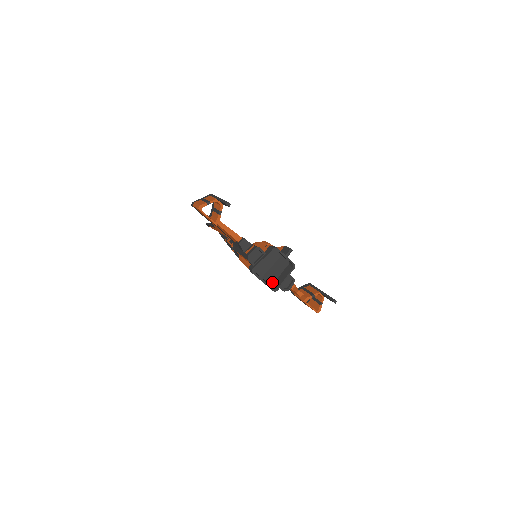
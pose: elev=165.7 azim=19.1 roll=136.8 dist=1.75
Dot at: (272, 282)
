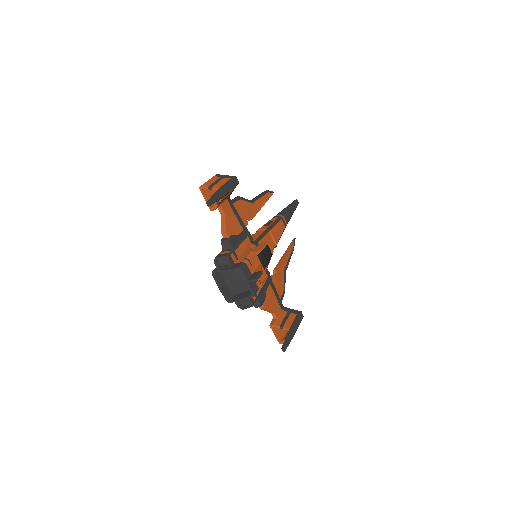
Dot at: (235, 292)
